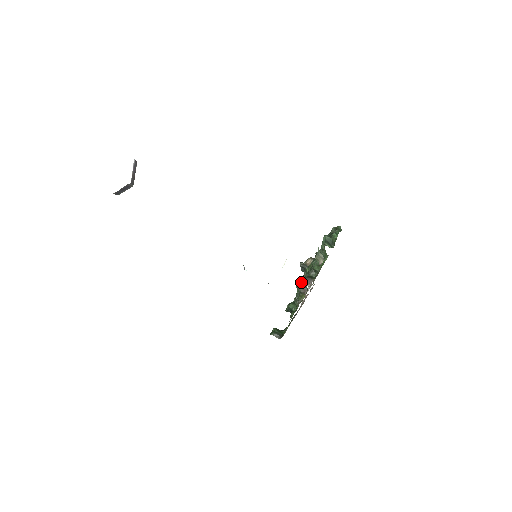
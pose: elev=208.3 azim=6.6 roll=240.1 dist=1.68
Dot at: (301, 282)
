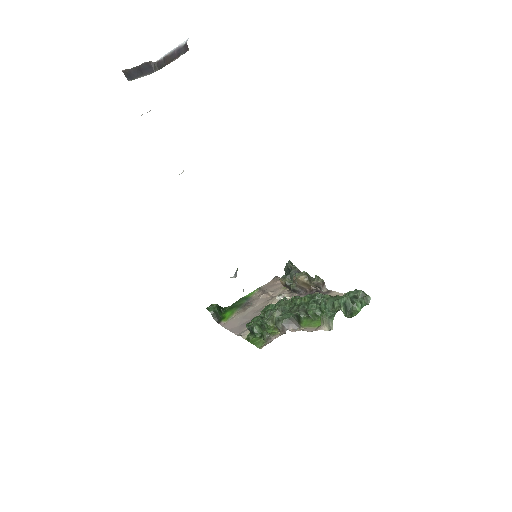
Dot at: (286, 320)
